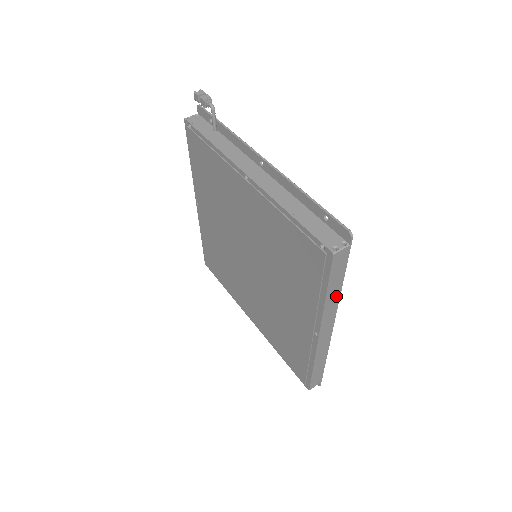
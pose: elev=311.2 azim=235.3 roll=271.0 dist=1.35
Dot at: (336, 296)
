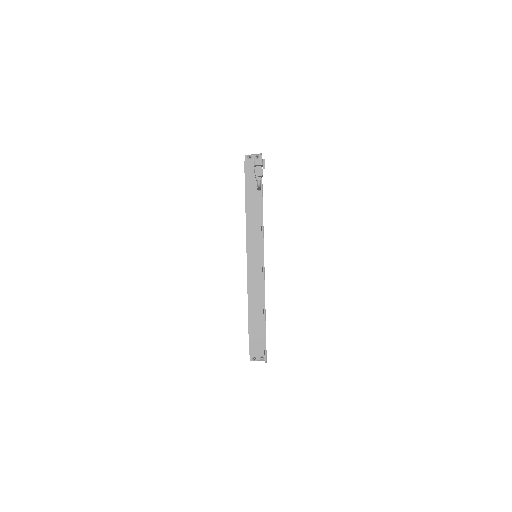
Dot at: occluded
